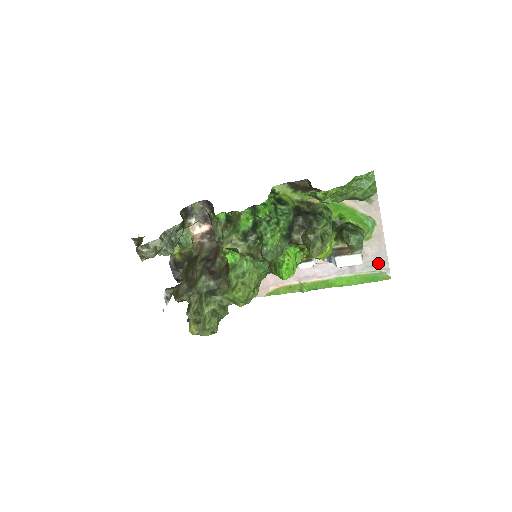
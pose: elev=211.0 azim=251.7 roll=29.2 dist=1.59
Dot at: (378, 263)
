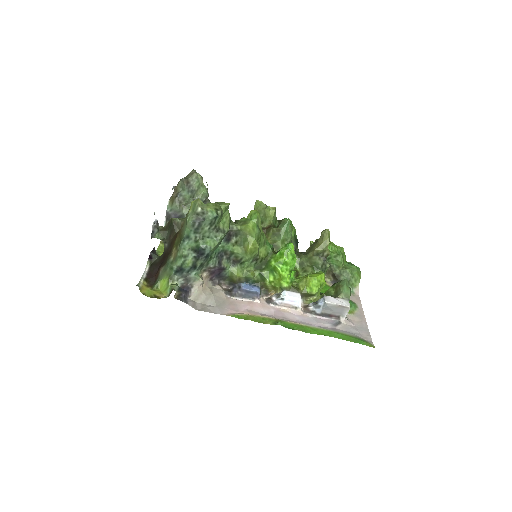
Dot at: (360, 333)
